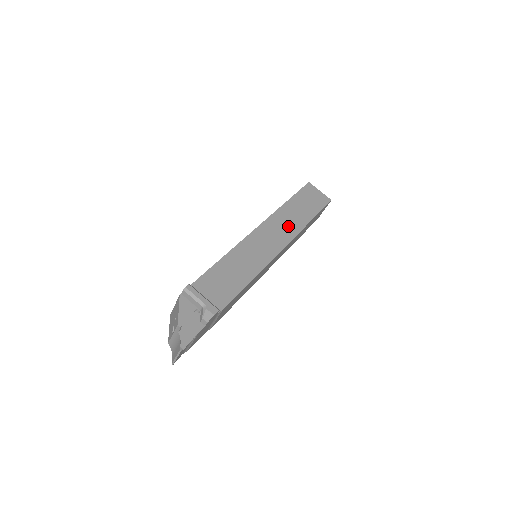
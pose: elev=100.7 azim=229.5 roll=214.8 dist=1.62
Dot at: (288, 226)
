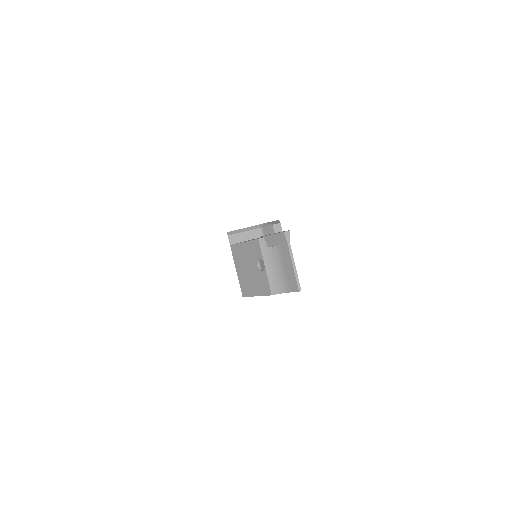
Dot at: occluded
